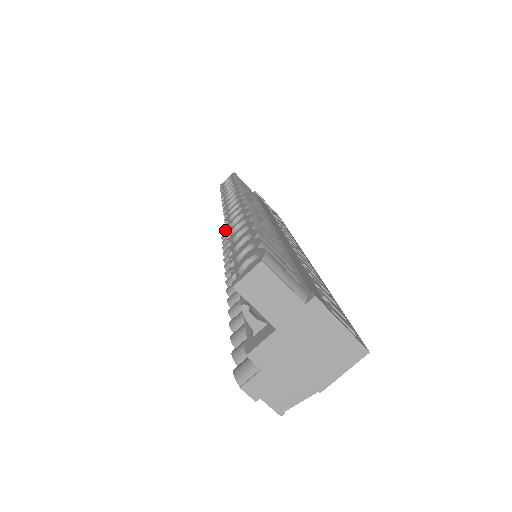
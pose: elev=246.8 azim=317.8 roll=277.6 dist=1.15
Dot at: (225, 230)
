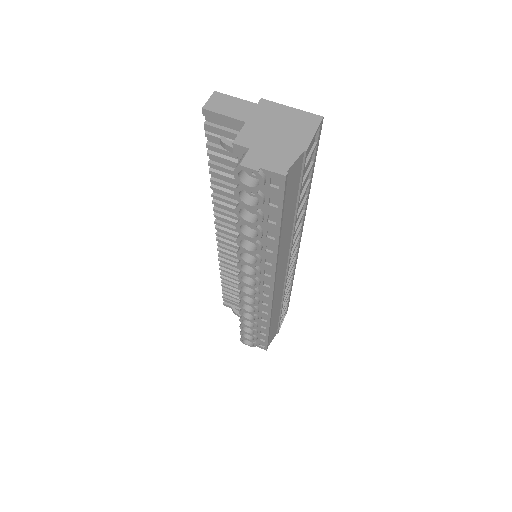
Dot at: occluded
